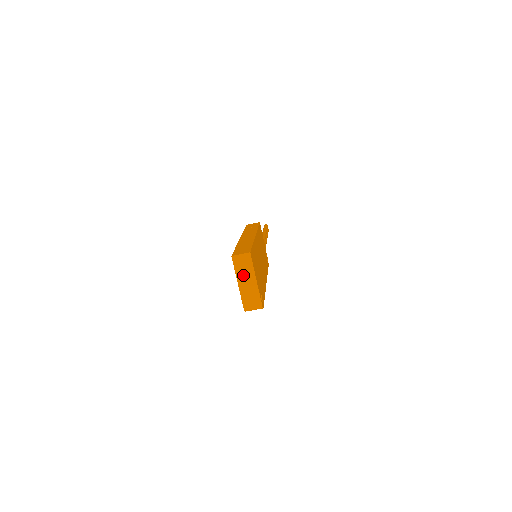
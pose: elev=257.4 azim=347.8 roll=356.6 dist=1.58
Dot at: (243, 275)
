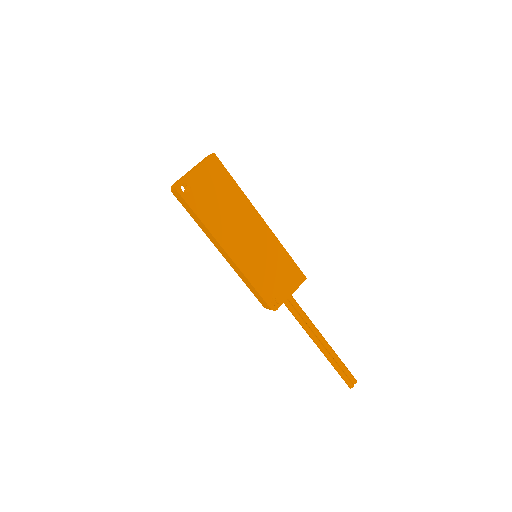
Dot at: occluded
